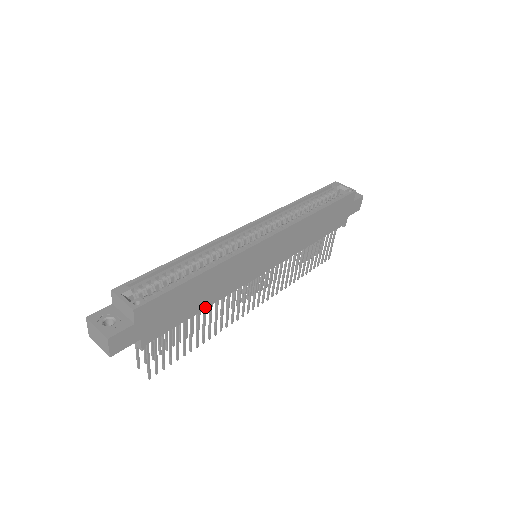
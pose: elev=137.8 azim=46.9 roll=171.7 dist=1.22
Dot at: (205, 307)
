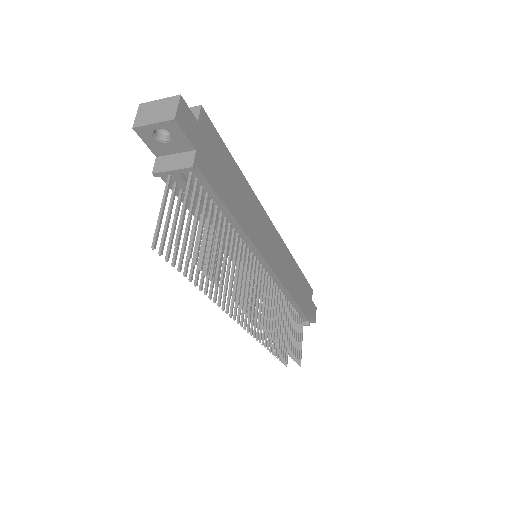
Dot at: (235, 217)
